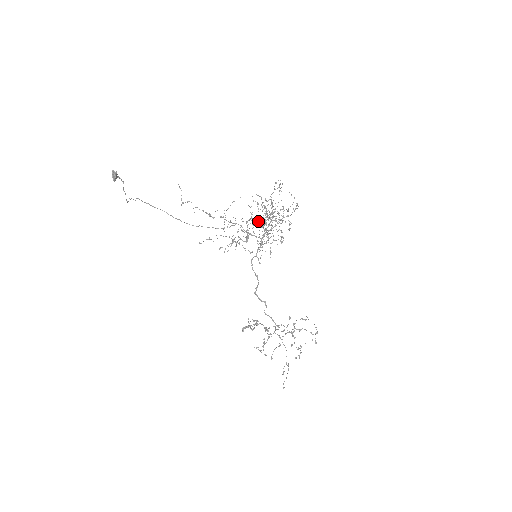
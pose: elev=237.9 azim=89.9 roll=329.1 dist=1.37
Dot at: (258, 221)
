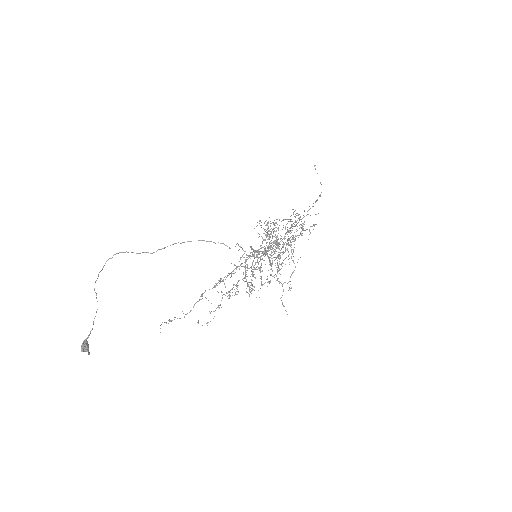
Dot at: (259, 269)
